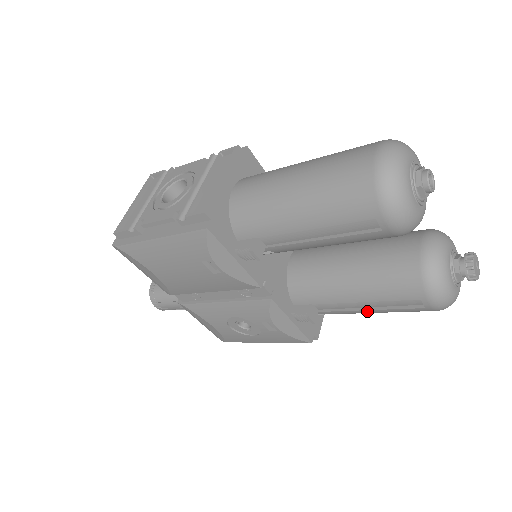
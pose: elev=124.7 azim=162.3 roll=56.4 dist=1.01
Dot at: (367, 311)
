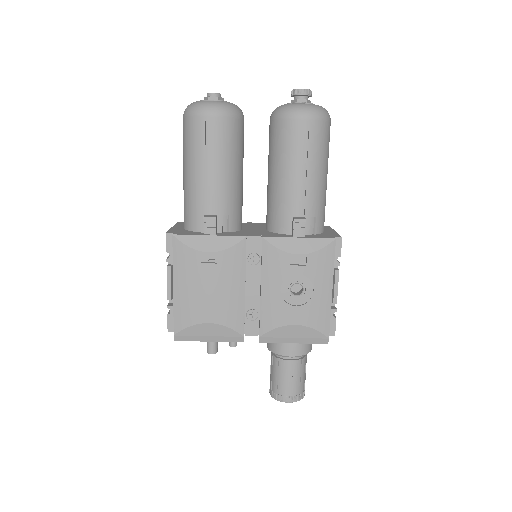
Dot at: (309, 174)
